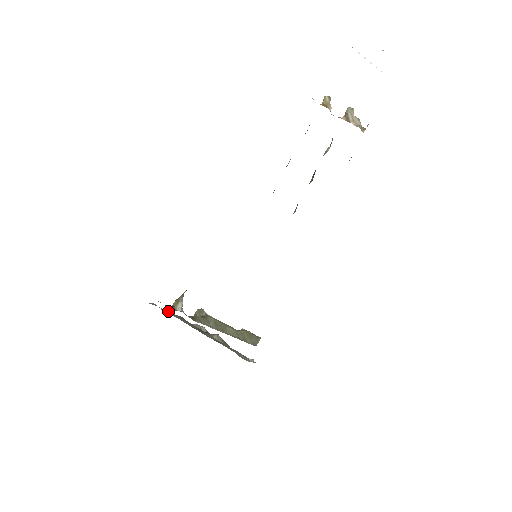
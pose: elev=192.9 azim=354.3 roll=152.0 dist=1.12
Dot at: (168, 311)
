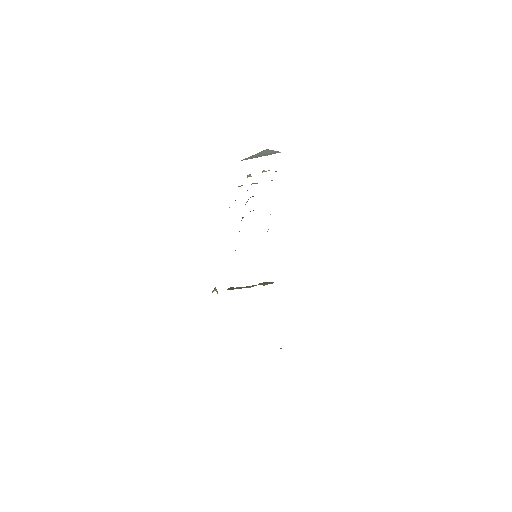
Dot at: occluded
